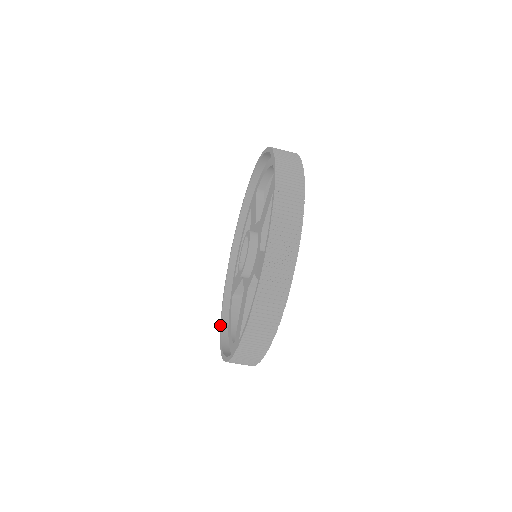
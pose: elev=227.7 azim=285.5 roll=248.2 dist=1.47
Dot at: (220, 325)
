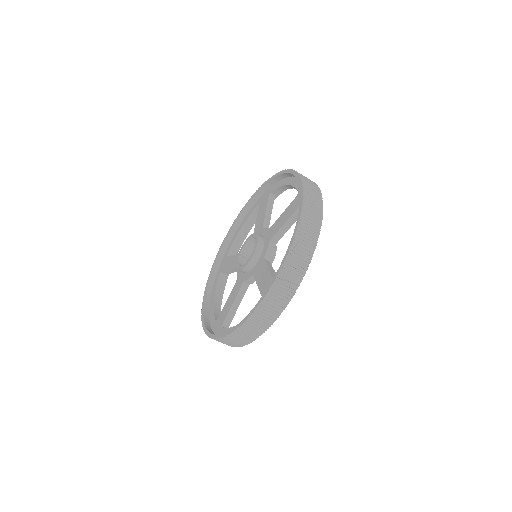
Dot at: (204, 295)
